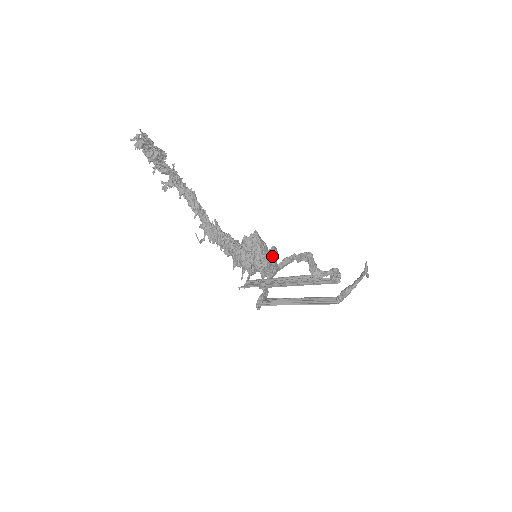
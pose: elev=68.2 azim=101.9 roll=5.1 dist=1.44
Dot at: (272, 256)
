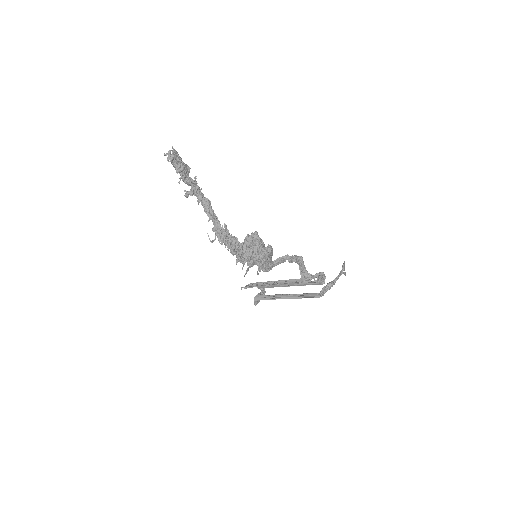
Dot at: (268, 252)
